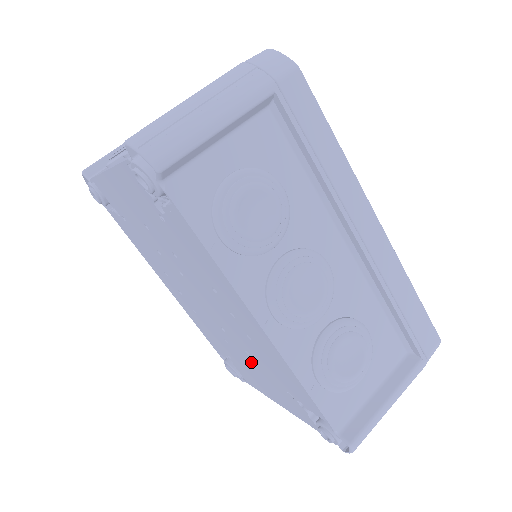
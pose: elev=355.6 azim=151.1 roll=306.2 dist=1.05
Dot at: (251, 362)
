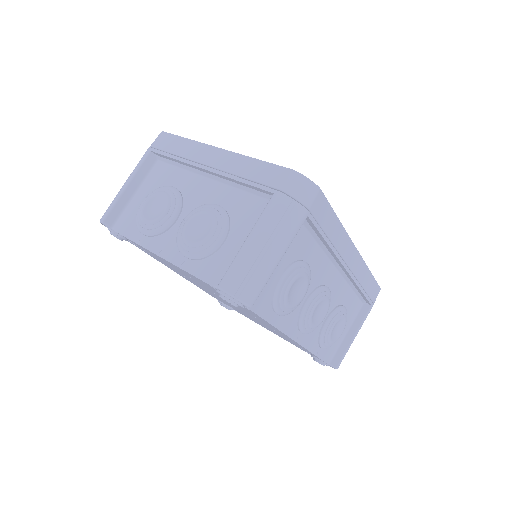
Dot at: occluded
